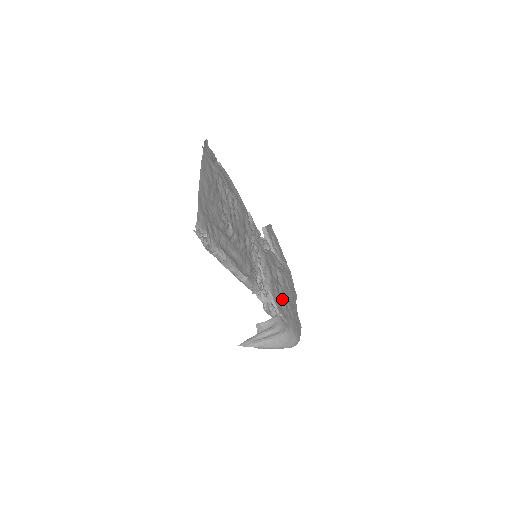
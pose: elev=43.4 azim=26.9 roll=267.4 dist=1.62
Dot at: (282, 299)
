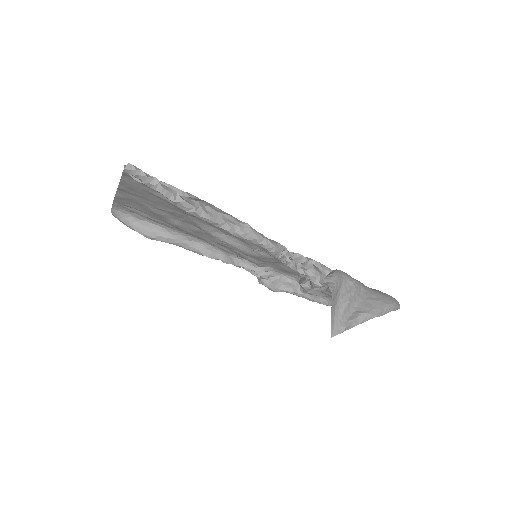
Dot at: occluded
